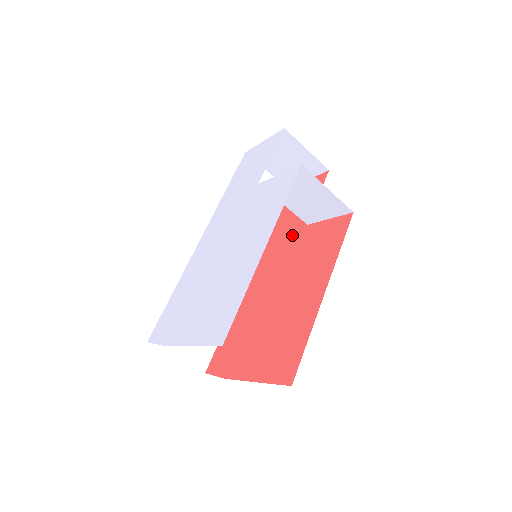
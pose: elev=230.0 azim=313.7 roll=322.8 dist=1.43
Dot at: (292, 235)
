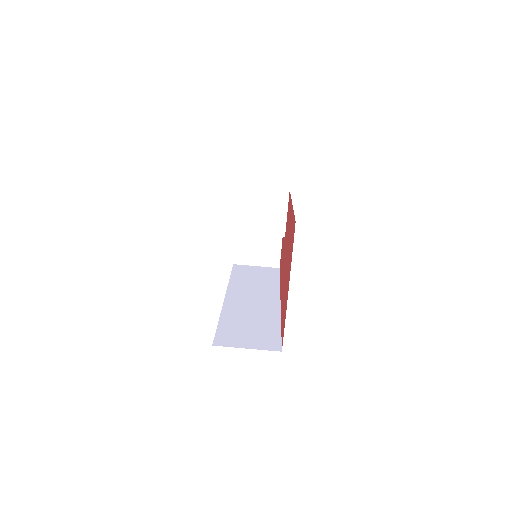
Dot at: occluded
